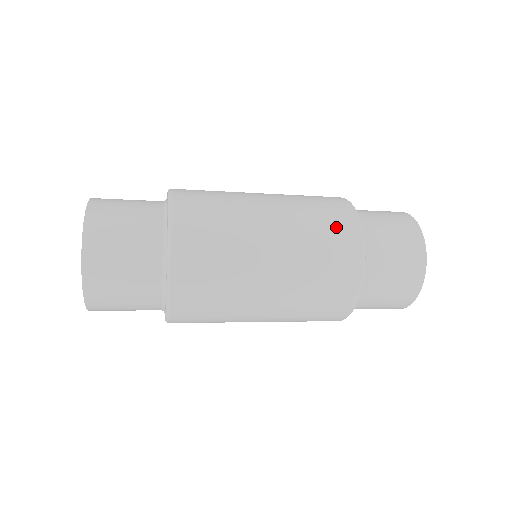
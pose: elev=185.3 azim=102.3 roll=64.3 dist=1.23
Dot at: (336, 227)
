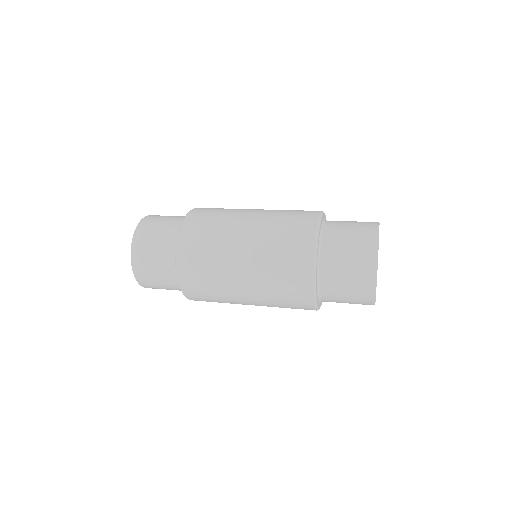
Dot at: (293, 251)
